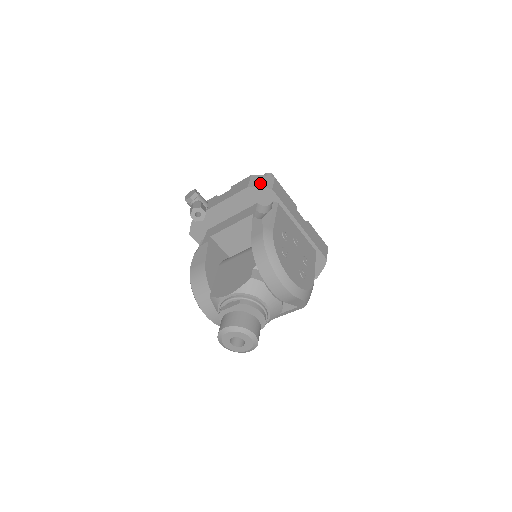
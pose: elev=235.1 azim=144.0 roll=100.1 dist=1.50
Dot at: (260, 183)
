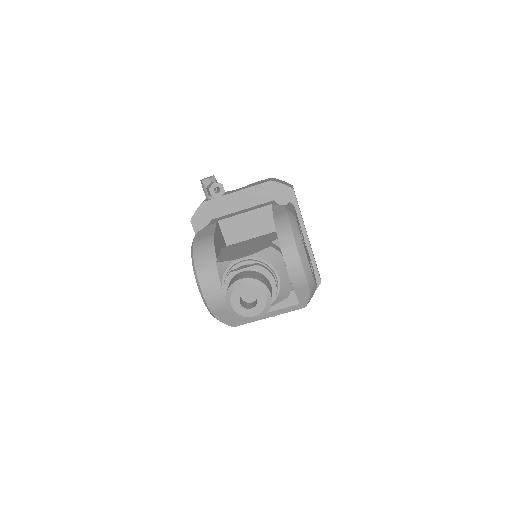
Dot at: (282, 182)
